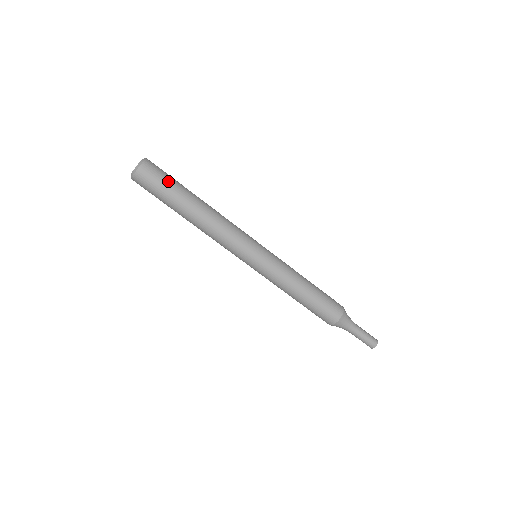
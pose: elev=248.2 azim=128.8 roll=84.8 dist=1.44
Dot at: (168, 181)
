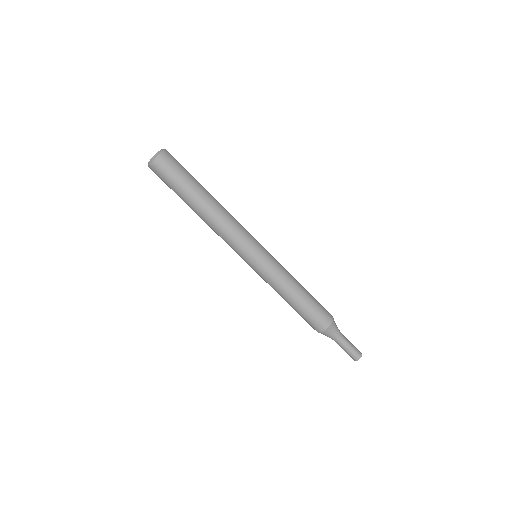
Dot at: (186, 170)
